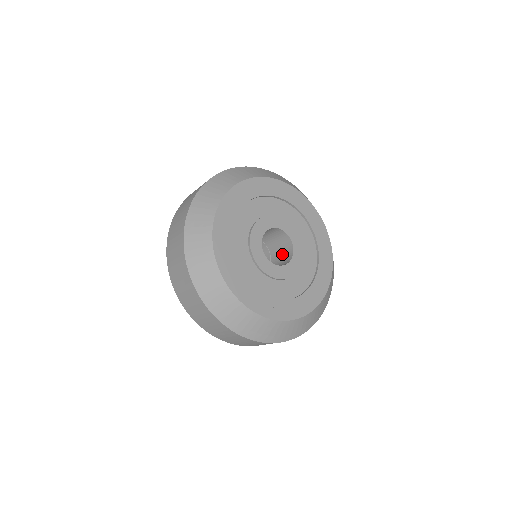
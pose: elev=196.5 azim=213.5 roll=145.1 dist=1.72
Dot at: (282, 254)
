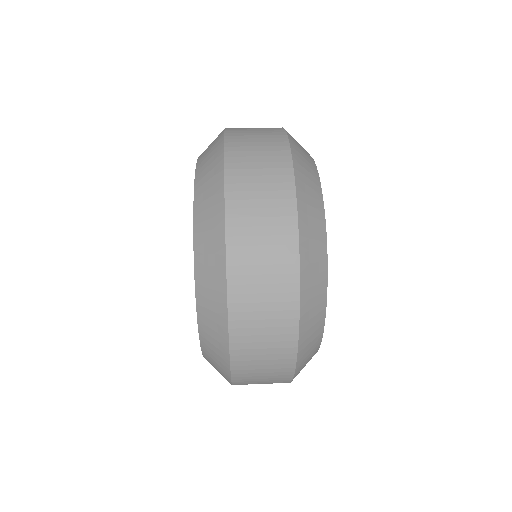
Dot at: occluded
